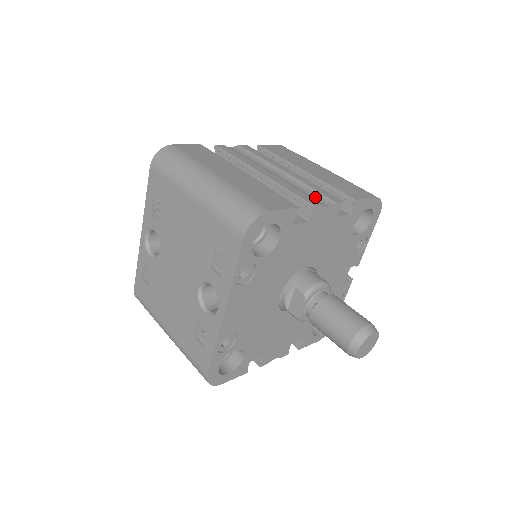
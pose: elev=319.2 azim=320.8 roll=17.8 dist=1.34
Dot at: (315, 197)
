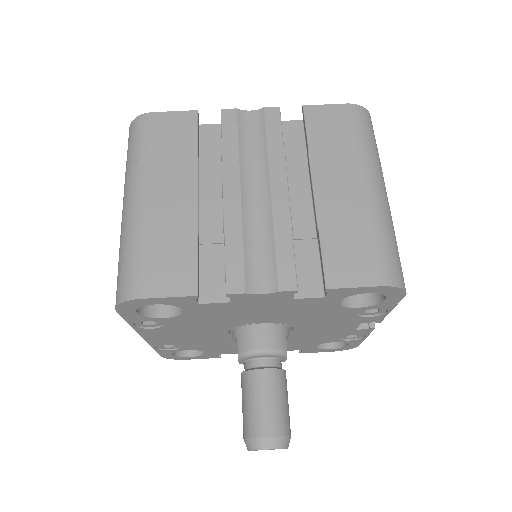
Dot at: (262, 266)
